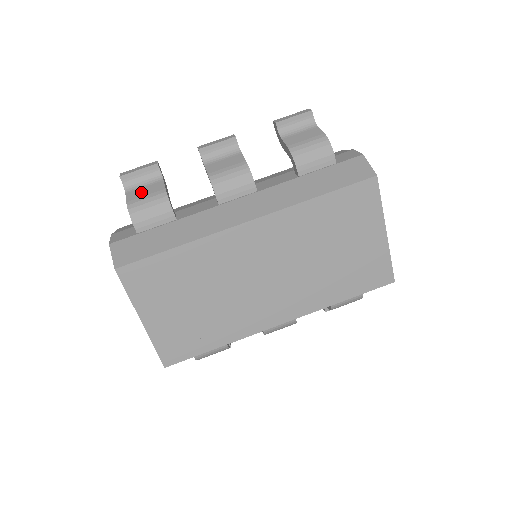
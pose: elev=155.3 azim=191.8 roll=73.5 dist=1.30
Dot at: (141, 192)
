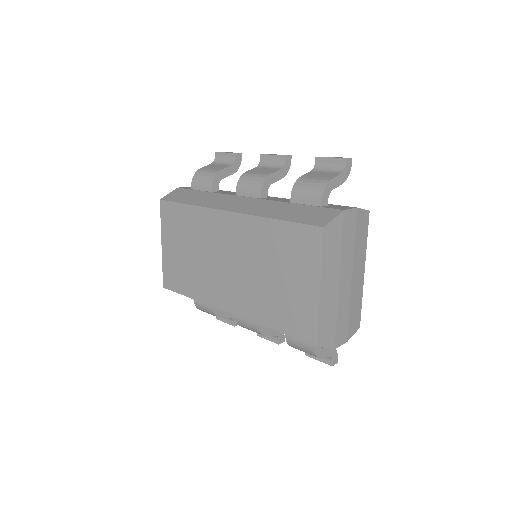
Dot at: (214, 166)
